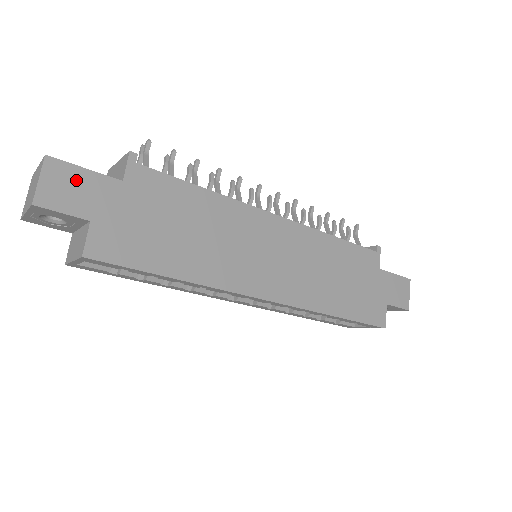
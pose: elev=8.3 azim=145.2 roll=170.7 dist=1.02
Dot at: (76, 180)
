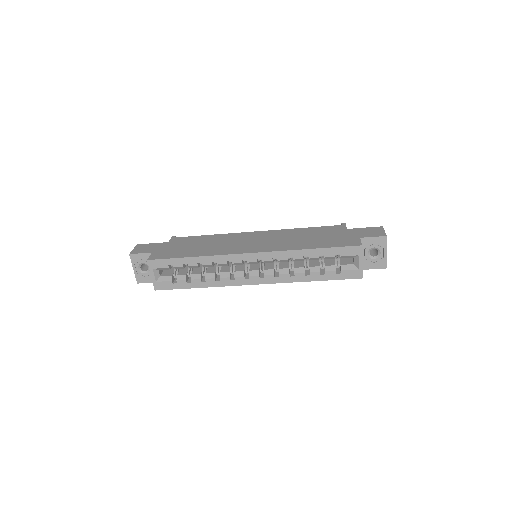
Dot at: (148, 246)
